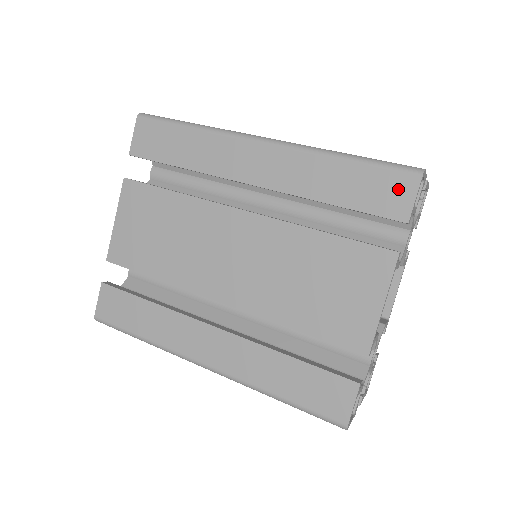
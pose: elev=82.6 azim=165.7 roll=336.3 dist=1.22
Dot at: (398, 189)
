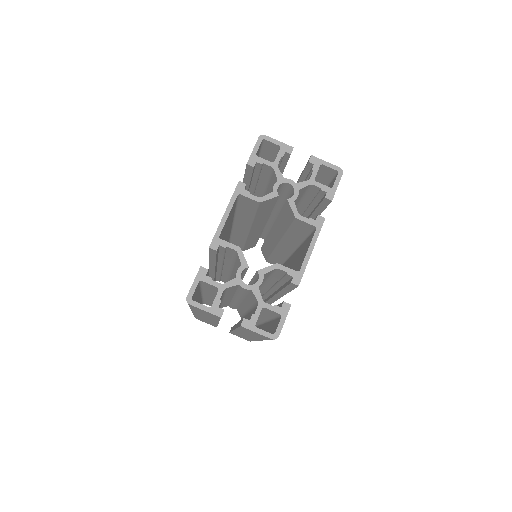
Dot at: occluded
